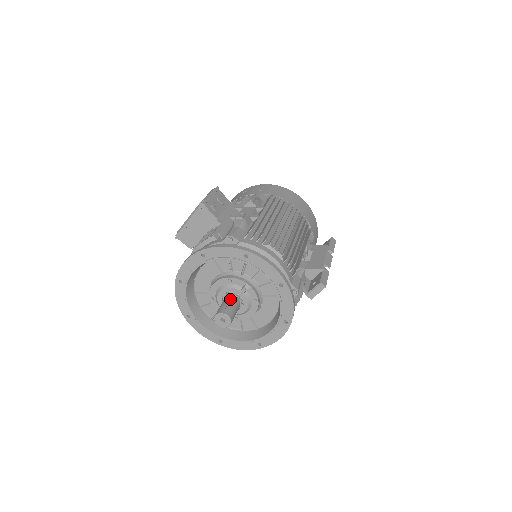
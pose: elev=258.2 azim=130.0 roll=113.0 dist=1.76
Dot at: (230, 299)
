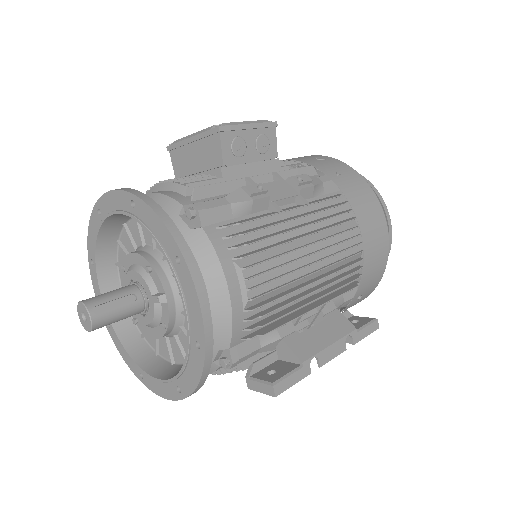
Dot at: (130, 294)
